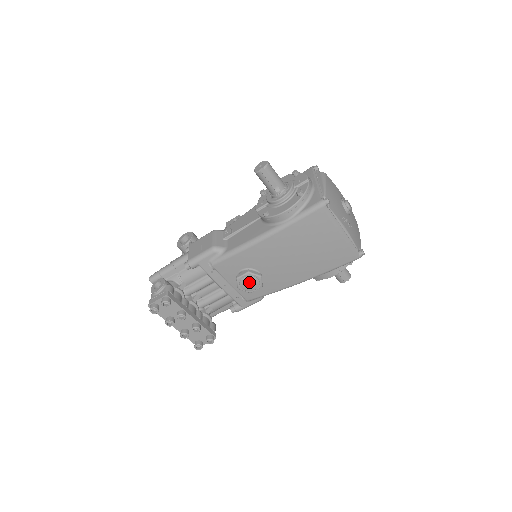
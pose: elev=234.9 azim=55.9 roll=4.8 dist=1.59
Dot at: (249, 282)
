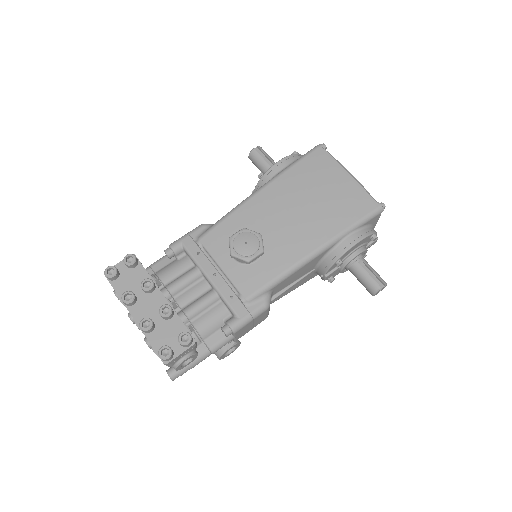
Dot at: (245, 240)
